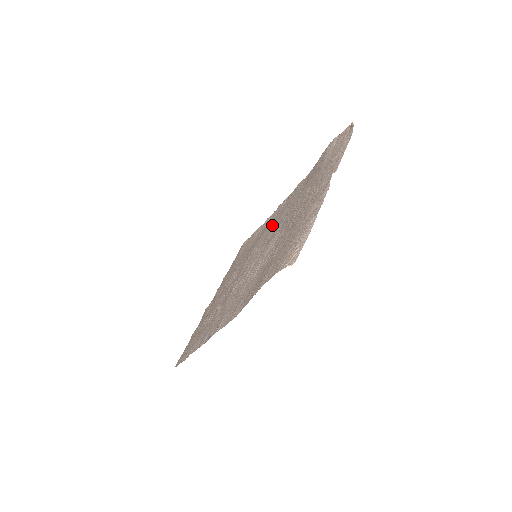
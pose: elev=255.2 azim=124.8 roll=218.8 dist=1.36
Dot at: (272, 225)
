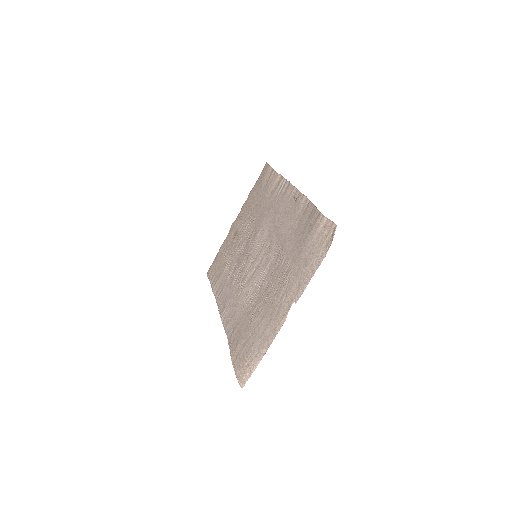
Dot at: (275, 224)
